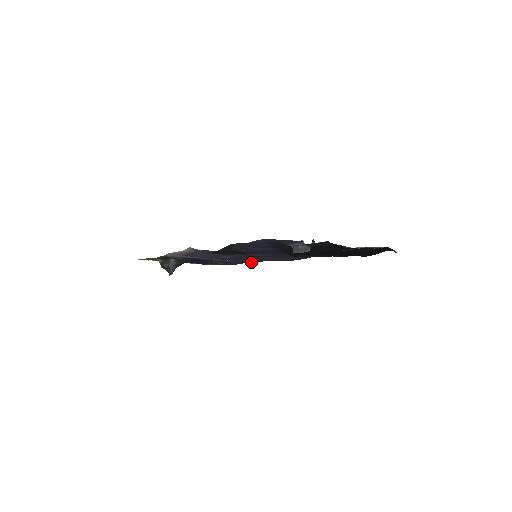
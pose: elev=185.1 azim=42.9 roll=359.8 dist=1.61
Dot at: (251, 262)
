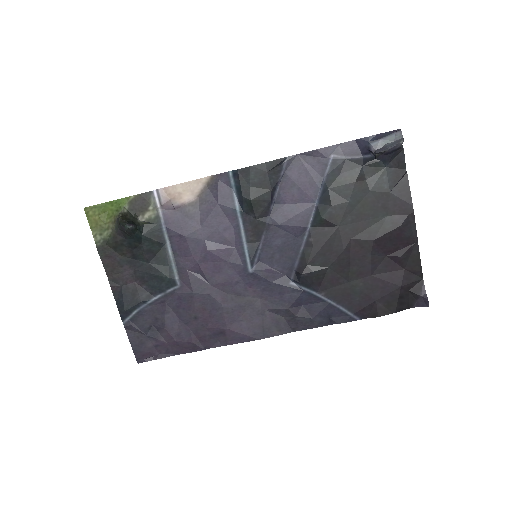
Dot at: (193, 336)
